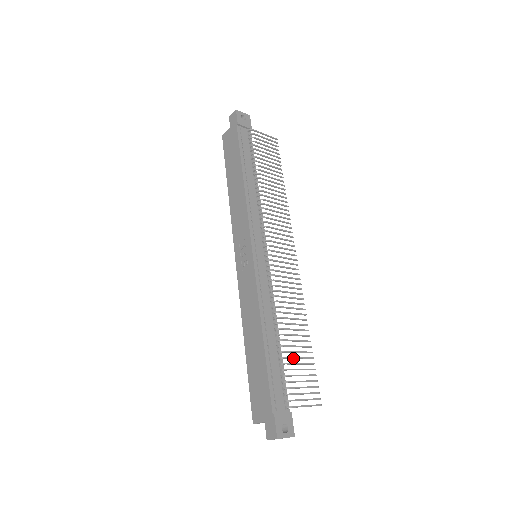
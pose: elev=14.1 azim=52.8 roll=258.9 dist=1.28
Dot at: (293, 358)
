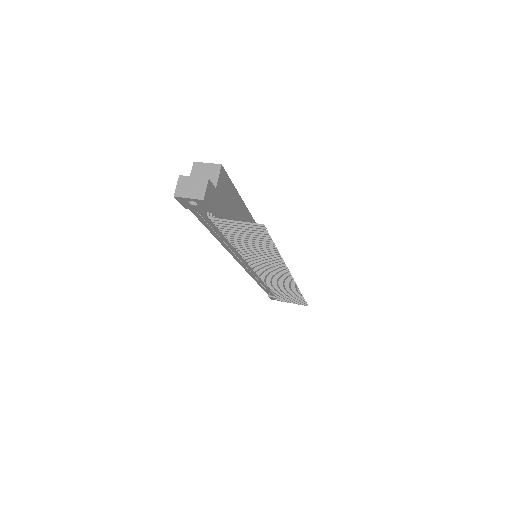
Dot at: (283, 296)
